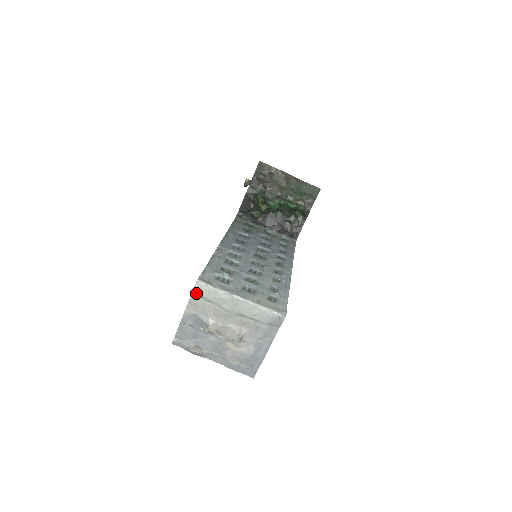
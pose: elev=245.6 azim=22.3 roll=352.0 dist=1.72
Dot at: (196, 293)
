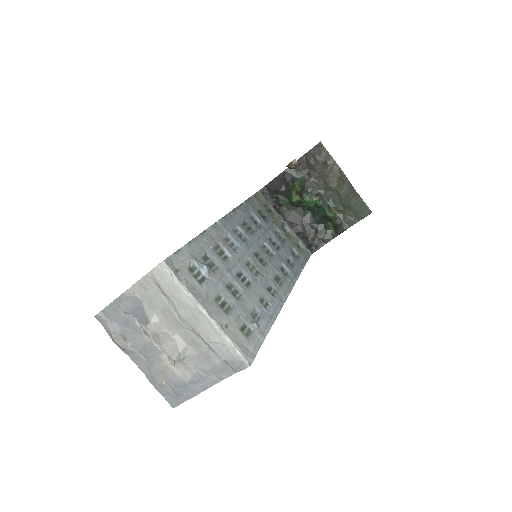
Dot at: (153, 276)
